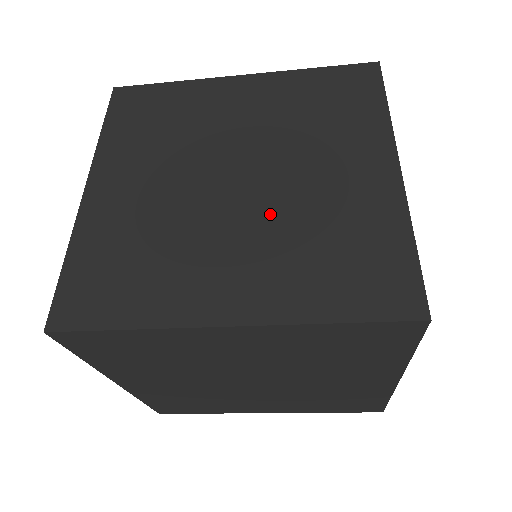
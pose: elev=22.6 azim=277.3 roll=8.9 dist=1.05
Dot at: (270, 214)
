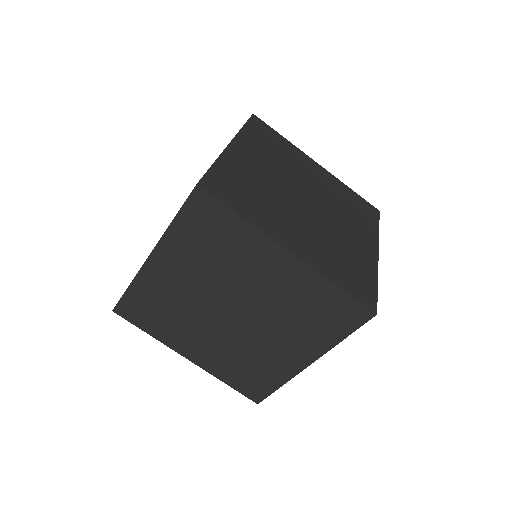
Dot at: (319, 227)
